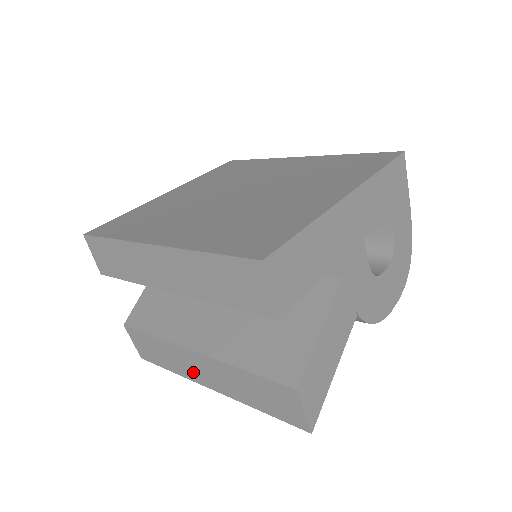
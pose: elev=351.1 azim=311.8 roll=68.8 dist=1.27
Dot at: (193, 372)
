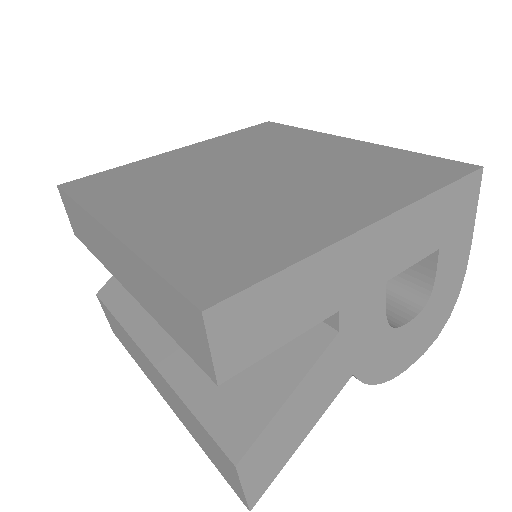
Dot at: (150, 375)
